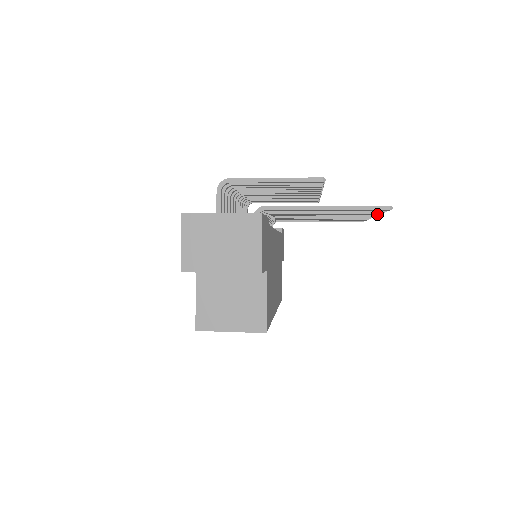
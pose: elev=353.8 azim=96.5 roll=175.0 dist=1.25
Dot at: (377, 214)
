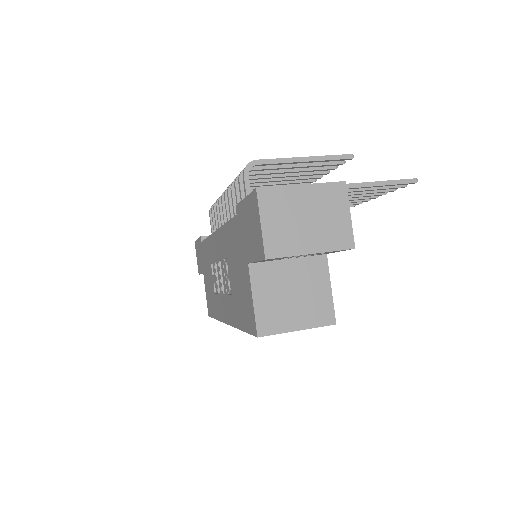
Dot at: (383, 194)
